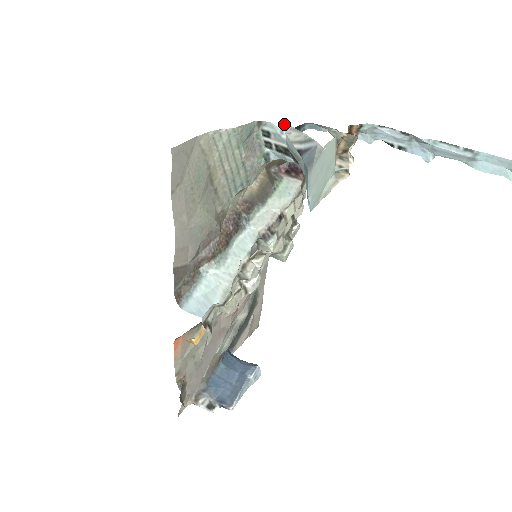
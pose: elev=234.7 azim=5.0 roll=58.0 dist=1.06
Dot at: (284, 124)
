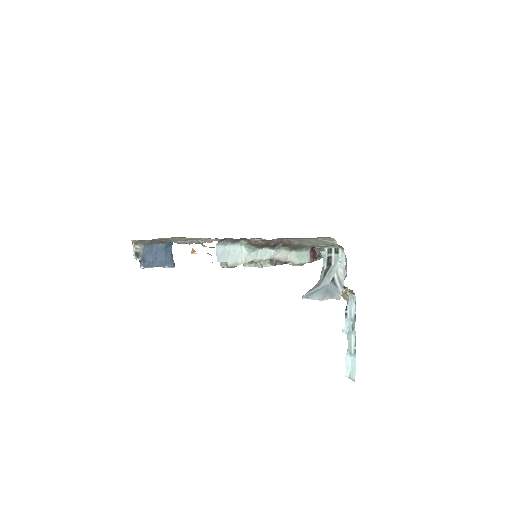
Dot at: occluded
